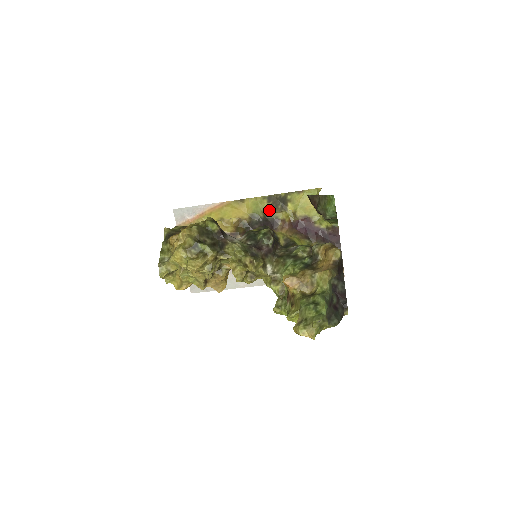
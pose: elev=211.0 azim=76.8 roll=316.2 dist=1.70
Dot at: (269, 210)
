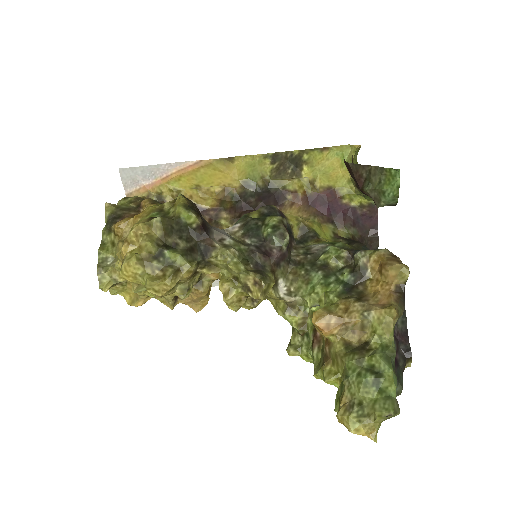
Dot at: (272, 175)
